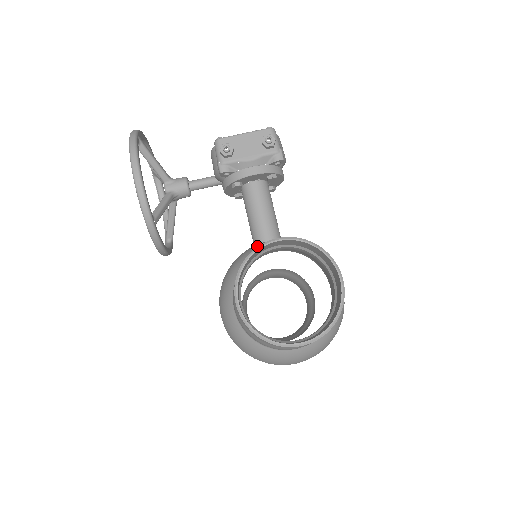
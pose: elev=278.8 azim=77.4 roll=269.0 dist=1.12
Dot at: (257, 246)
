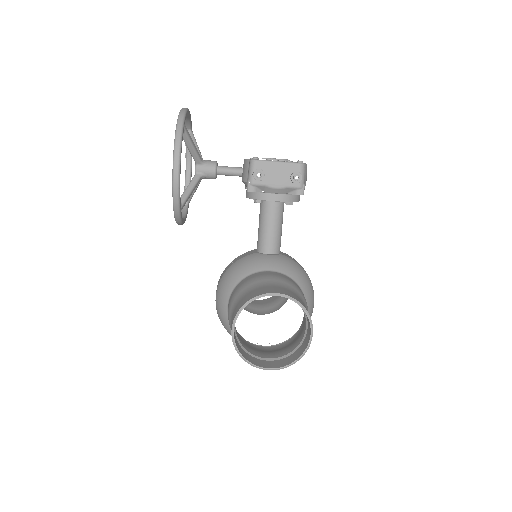
Dot at: (259, 259)
